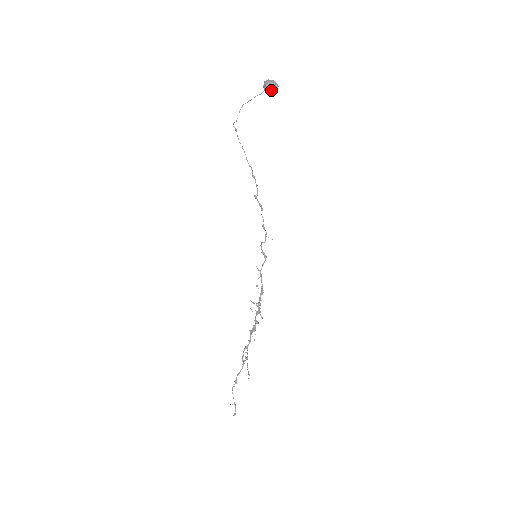
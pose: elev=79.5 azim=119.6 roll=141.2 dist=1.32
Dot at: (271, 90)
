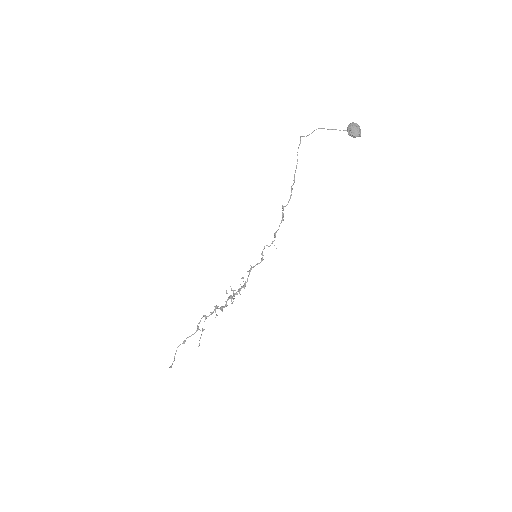
Dot at: (353, 135)
